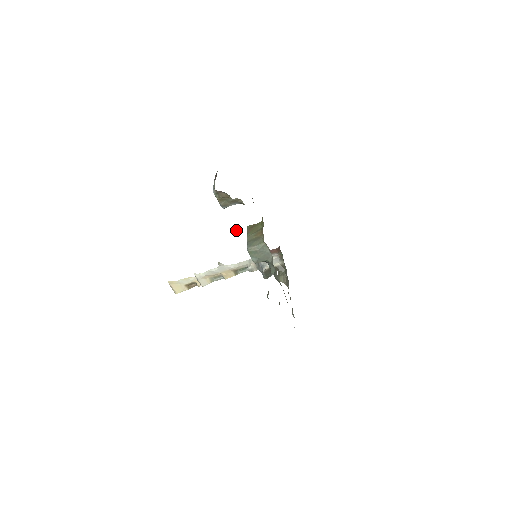
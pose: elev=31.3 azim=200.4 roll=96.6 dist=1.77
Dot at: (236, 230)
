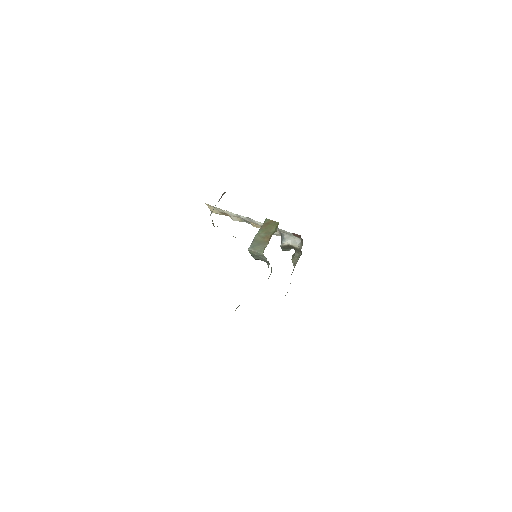
Dot at: occluded
